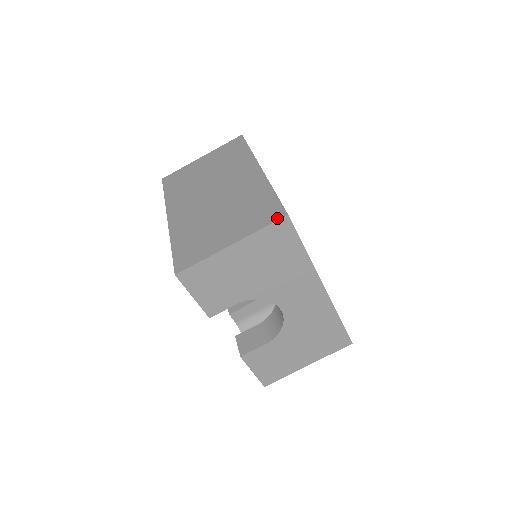
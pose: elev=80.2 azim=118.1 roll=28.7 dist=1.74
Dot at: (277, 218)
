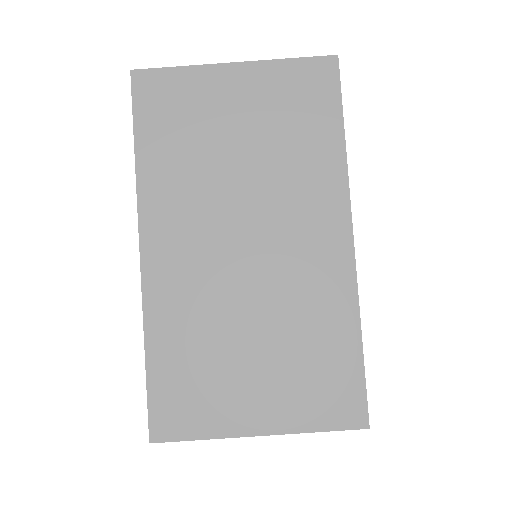
Dot at: (350, 425)
